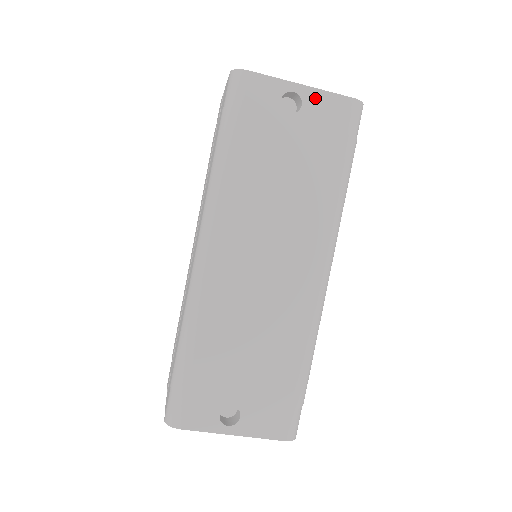
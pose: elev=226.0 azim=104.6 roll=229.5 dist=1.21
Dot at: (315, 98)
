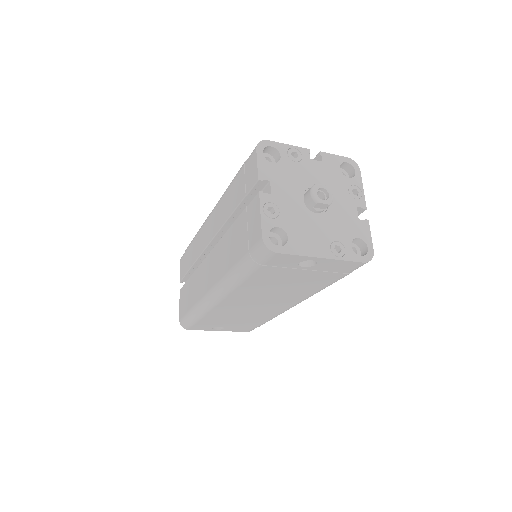
Dot at: (330, 262)
